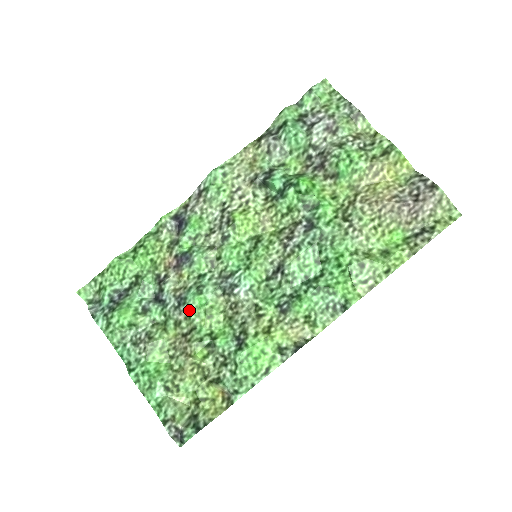
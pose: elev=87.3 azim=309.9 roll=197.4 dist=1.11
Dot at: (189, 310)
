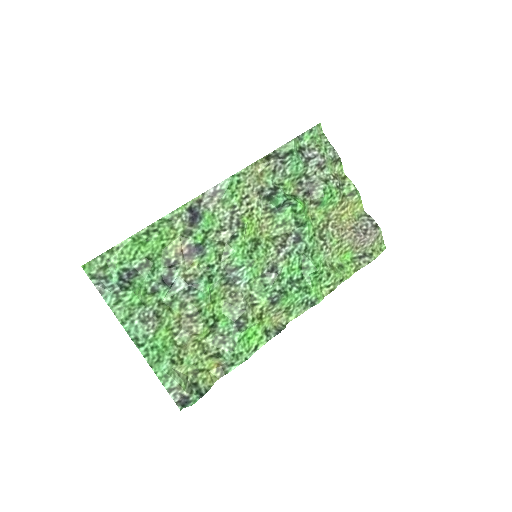
Dot at: (199, 295)
